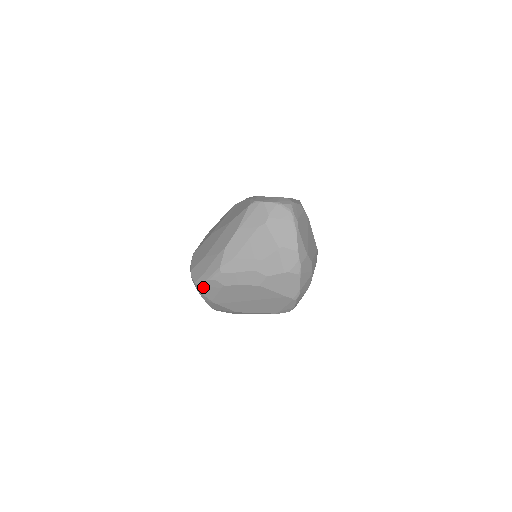
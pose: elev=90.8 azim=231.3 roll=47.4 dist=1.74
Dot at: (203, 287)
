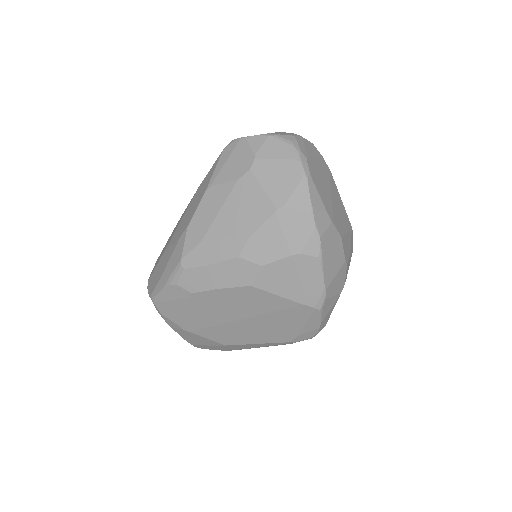
Dot at: (162, 302)
